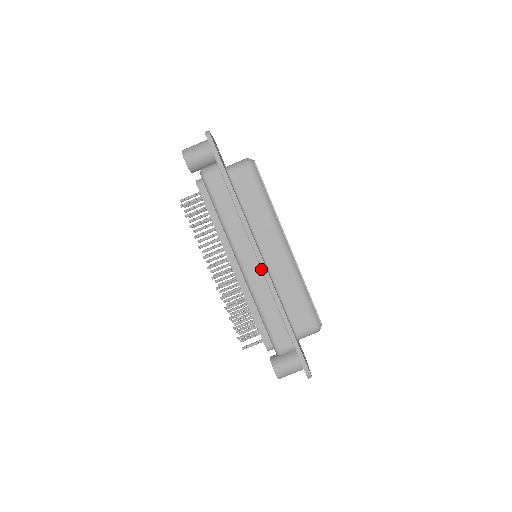
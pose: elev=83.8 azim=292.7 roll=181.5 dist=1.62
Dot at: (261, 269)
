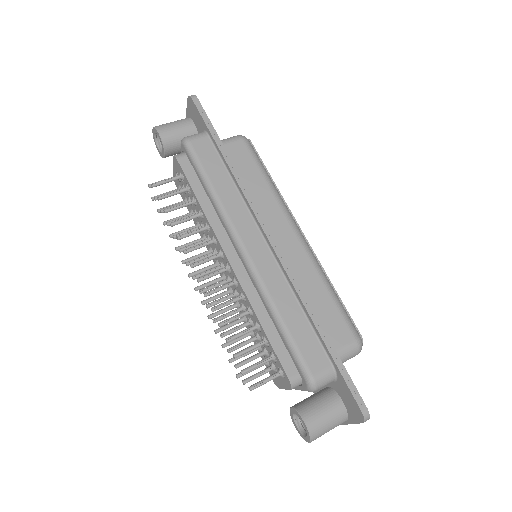
Dot at: (273, 256)
